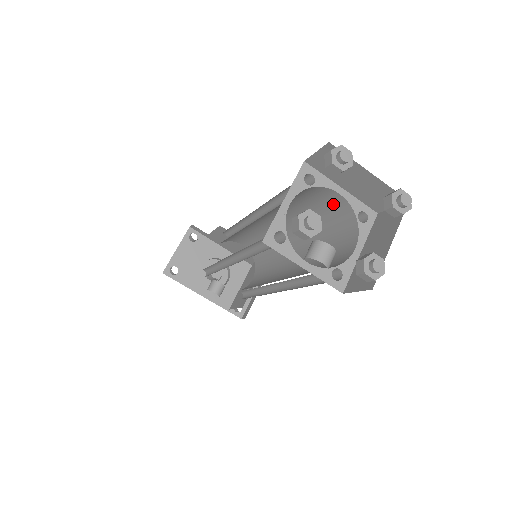
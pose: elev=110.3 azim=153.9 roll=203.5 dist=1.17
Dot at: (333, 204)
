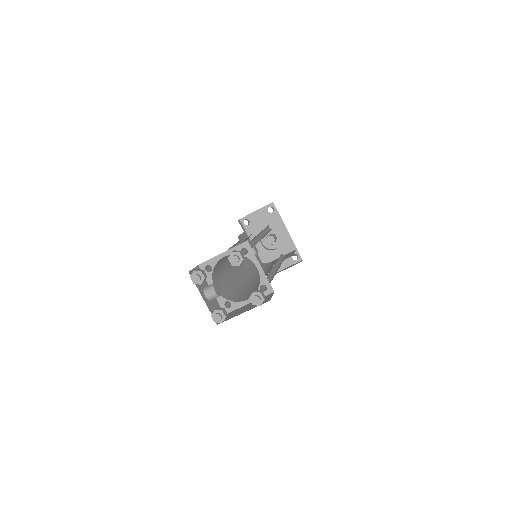
Dot at: occluded
